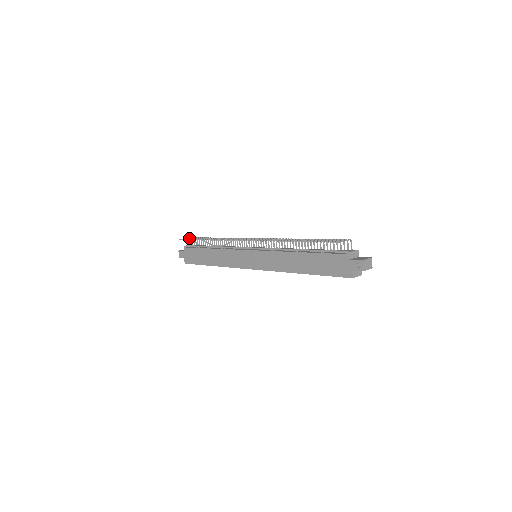
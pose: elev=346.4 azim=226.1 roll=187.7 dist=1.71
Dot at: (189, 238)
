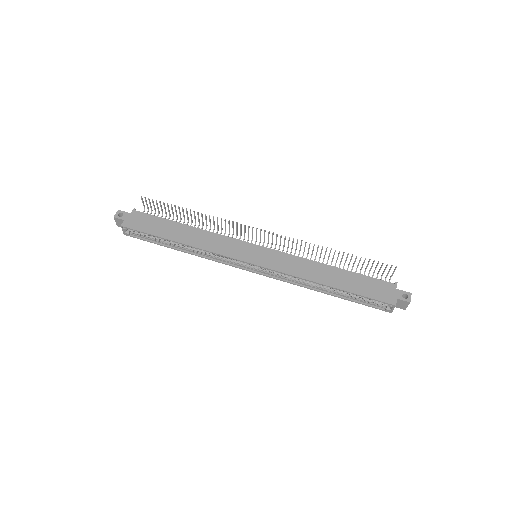
Dot at: occluded
